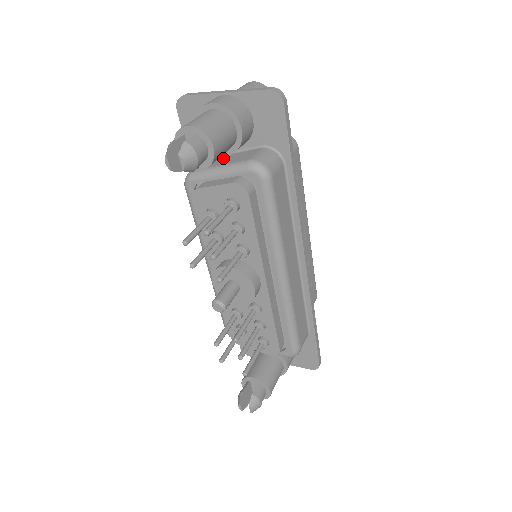
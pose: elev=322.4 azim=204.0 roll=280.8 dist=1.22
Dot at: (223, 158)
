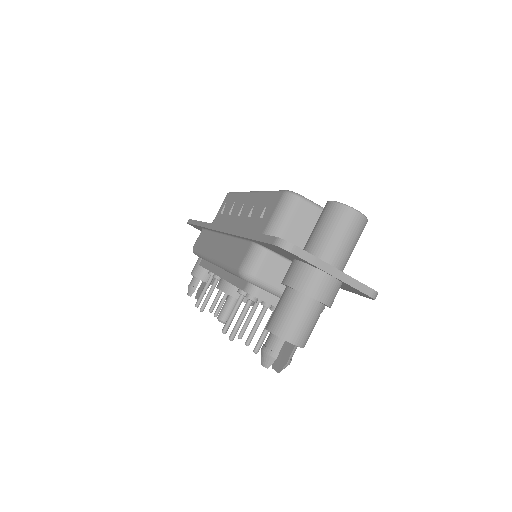
Dot at: occluded
